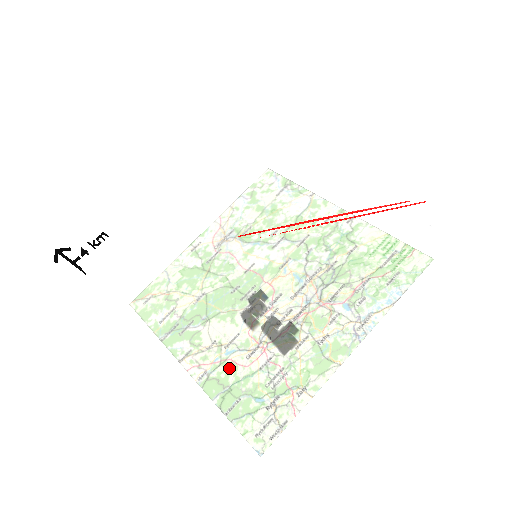
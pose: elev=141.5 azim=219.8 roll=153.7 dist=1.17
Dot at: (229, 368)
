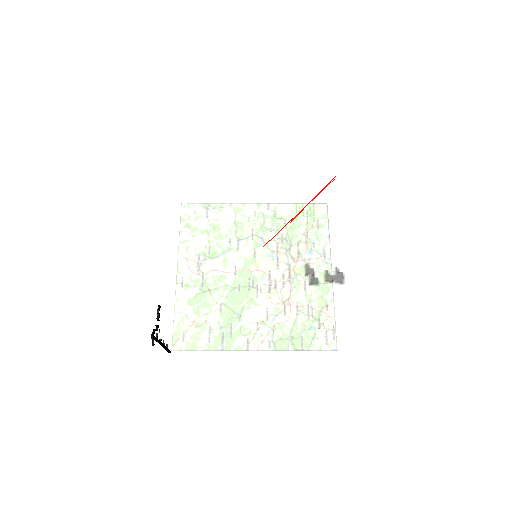
Dot at: (325, 310)
